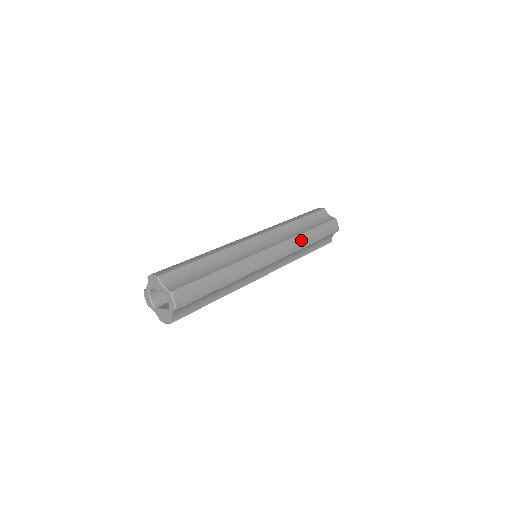
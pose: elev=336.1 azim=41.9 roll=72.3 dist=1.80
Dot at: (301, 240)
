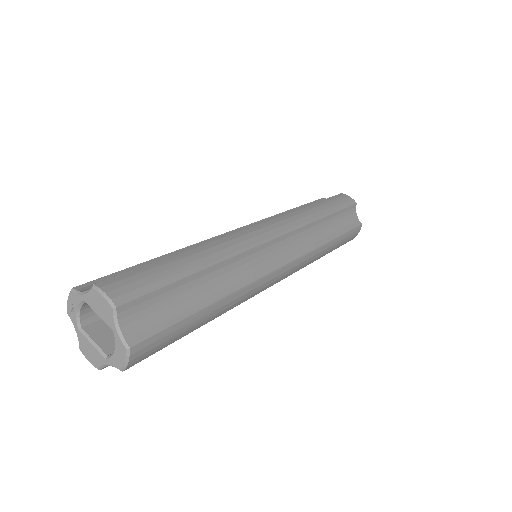
Dot at: (319, 253)
